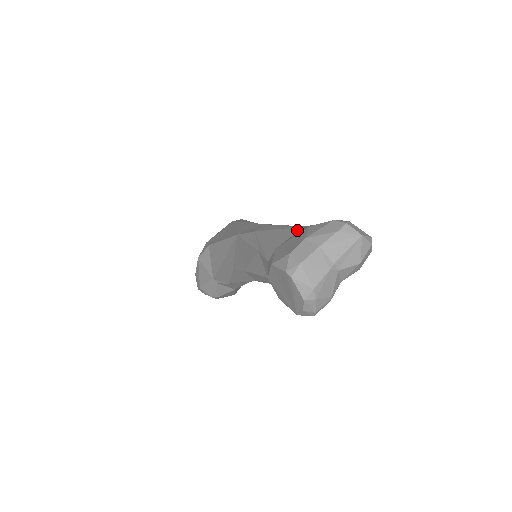
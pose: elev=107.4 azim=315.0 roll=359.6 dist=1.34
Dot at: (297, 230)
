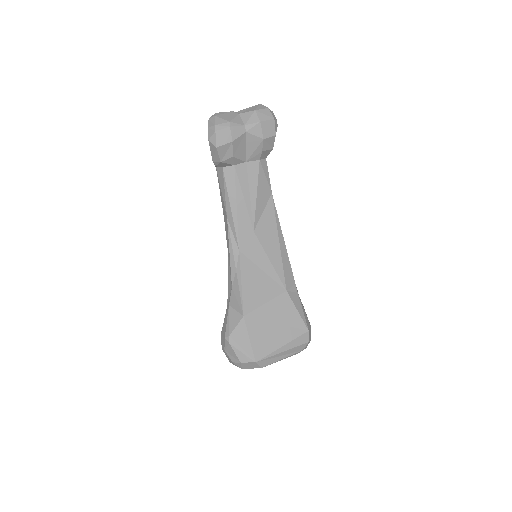
Dot at: occluded
